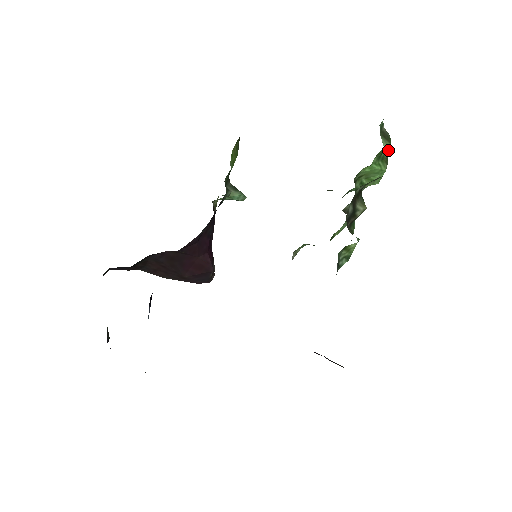
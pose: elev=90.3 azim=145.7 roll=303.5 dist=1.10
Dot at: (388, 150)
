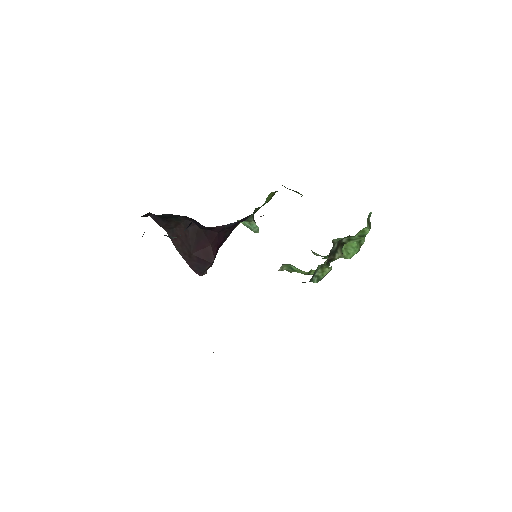
Dot at: (367, 233)
